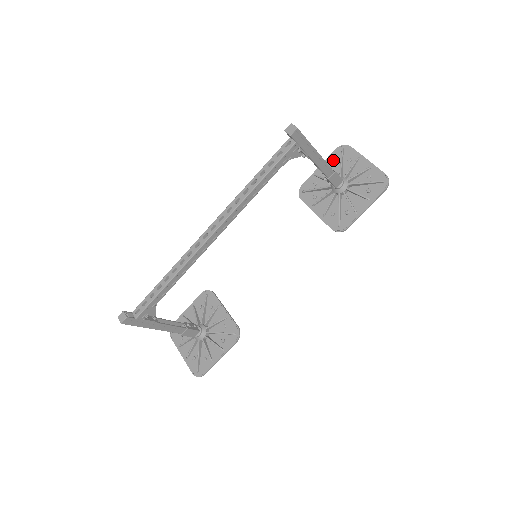
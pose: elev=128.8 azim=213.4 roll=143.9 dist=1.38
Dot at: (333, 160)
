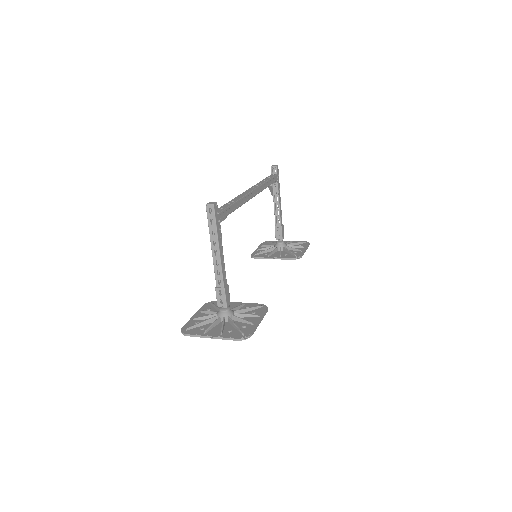
Dot at: occluded
